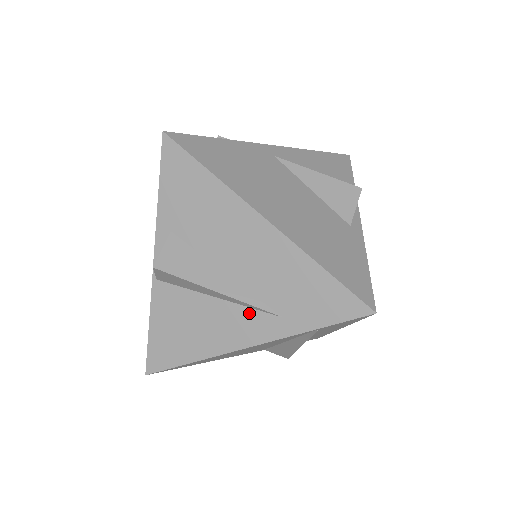
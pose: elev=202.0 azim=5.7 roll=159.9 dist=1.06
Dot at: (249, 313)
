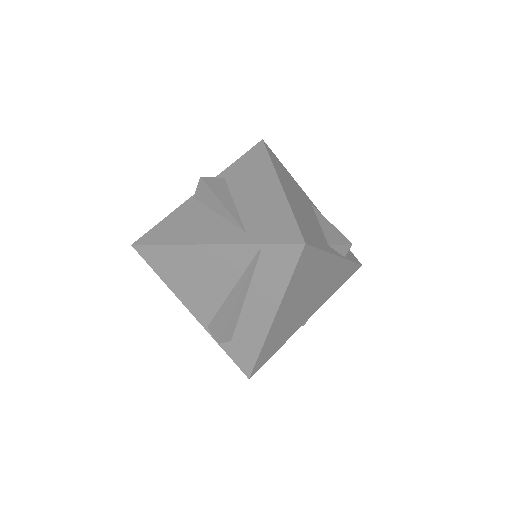
Dot at: (228, 226)
